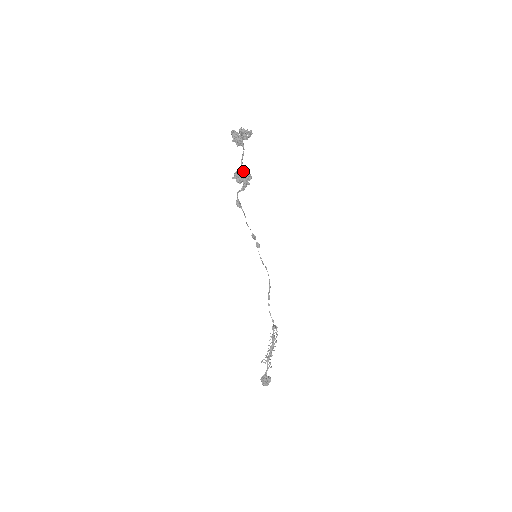
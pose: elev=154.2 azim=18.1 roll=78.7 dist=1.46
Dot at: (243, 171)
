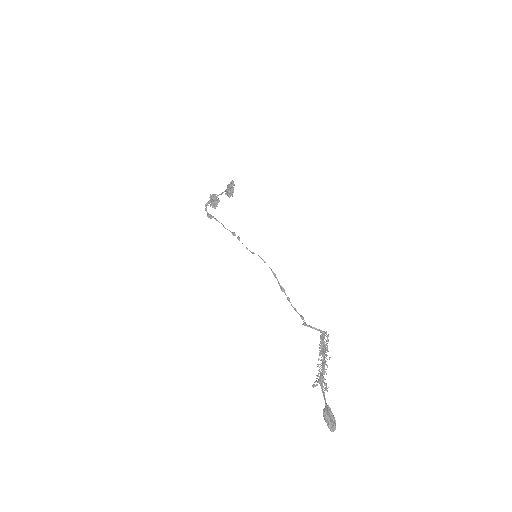
Dot at: occluded
